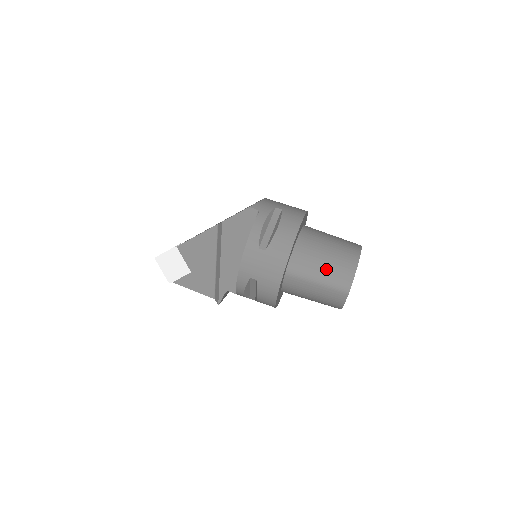
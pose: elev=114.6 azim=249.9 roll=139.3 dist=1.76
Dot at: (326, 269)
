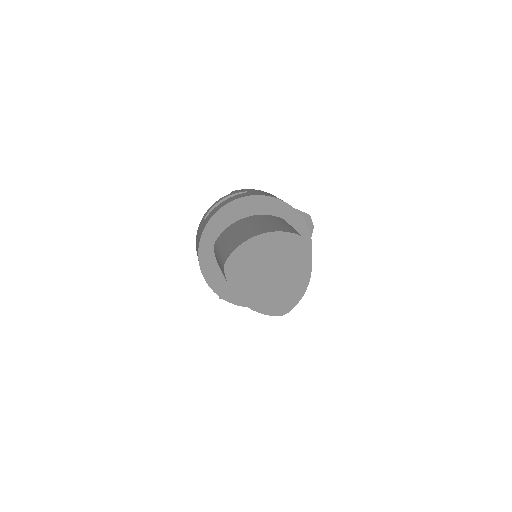
Dot at: (228, 242)
